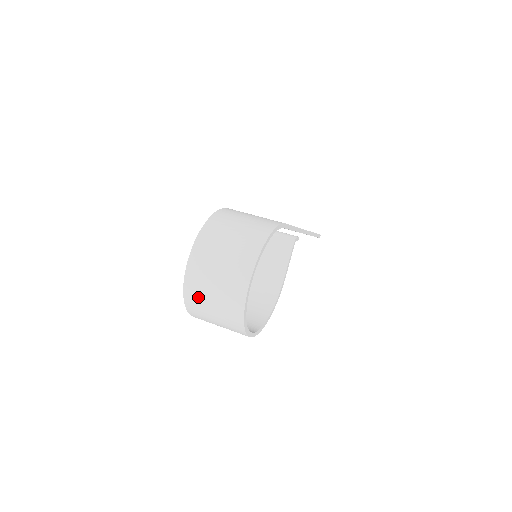
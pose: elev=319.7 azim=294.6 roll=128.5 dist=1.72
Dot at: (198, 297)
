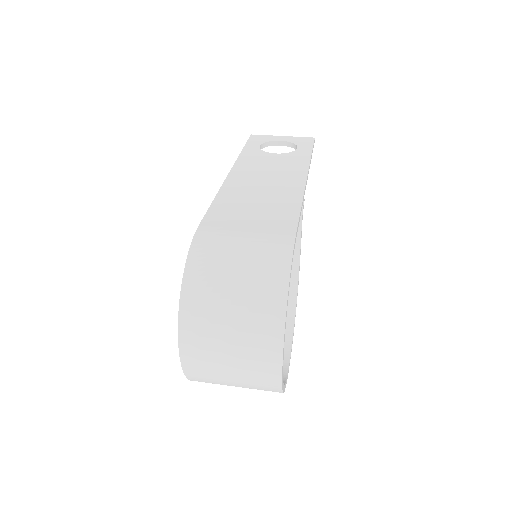
Dot at: (211, 381)
